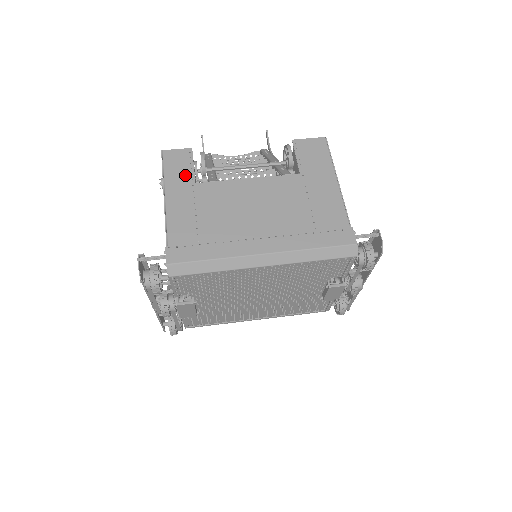
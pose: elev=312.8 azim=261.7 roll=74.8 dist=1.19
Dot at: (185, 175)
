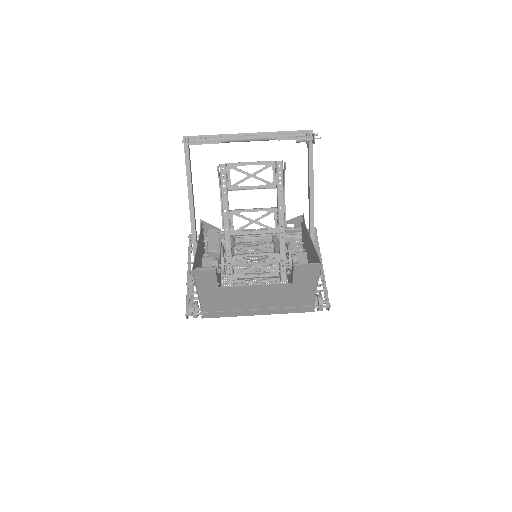
Dot at: (211, 284)
